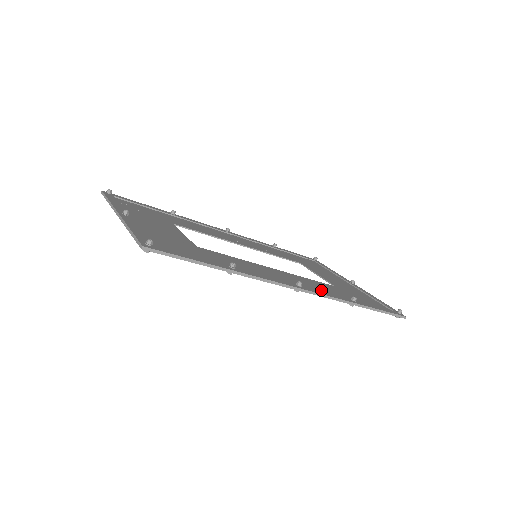
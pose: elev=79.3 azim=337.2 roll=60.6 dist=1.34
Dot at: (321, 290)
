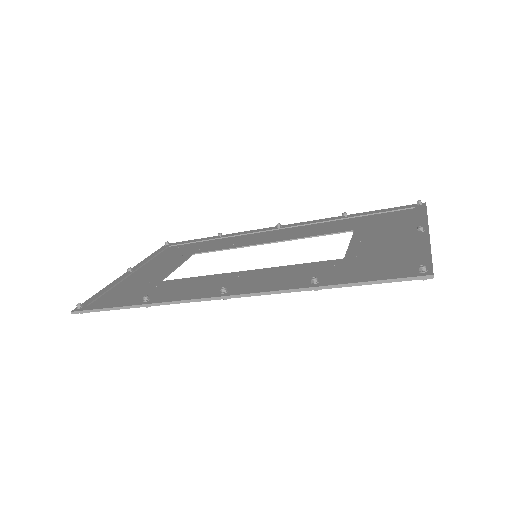
Dot at: (275, 282)
